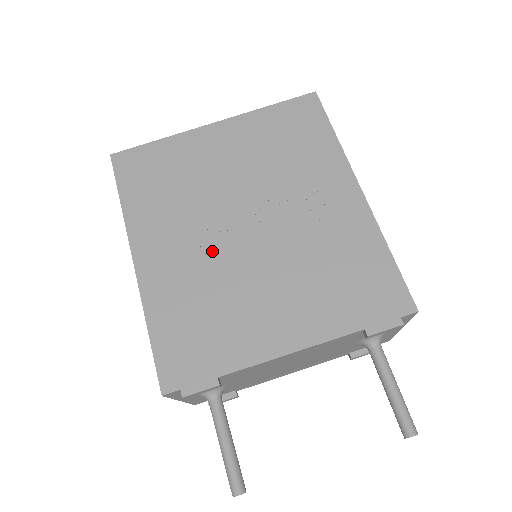
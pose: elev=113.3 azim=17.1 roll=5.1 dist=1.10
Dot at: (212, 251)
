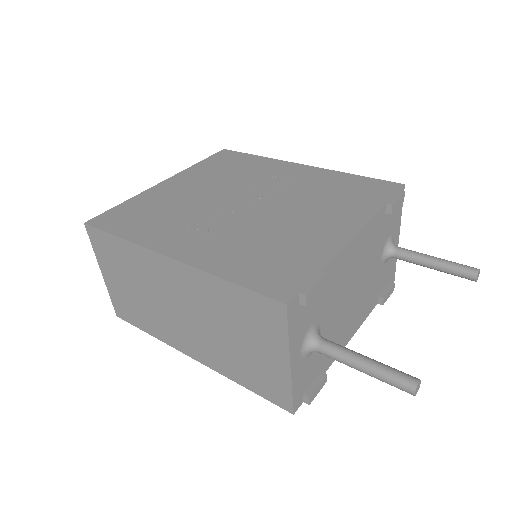
Dot at: (233, 223)
